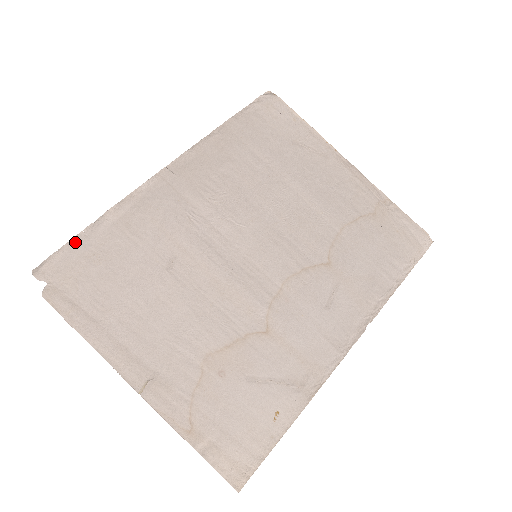
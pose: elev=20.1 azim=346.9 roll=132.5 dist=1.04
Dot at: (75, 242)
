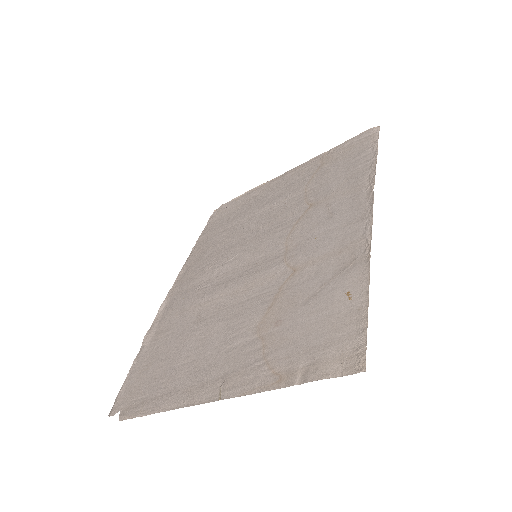
Dot at: (130, 374)
